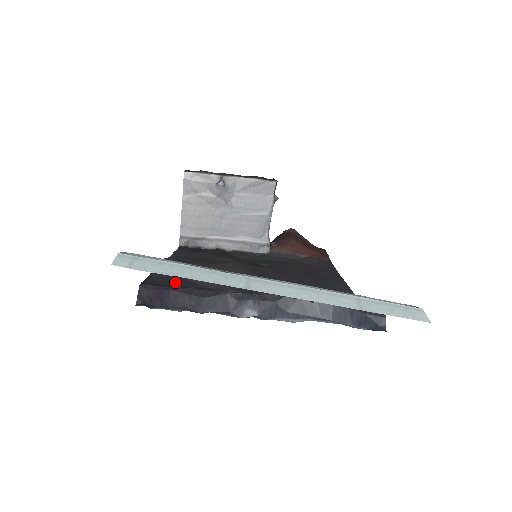
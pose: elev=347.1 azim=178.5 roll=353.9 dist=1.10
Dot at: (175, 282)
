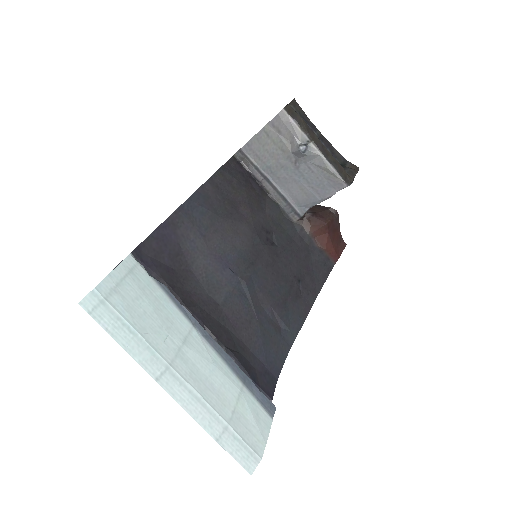
Dot at: (166, 253)
